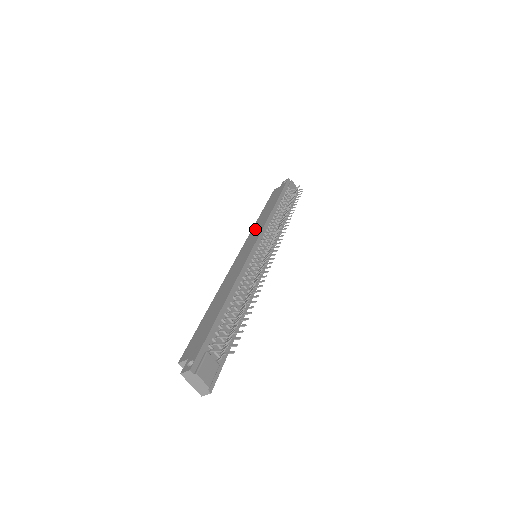
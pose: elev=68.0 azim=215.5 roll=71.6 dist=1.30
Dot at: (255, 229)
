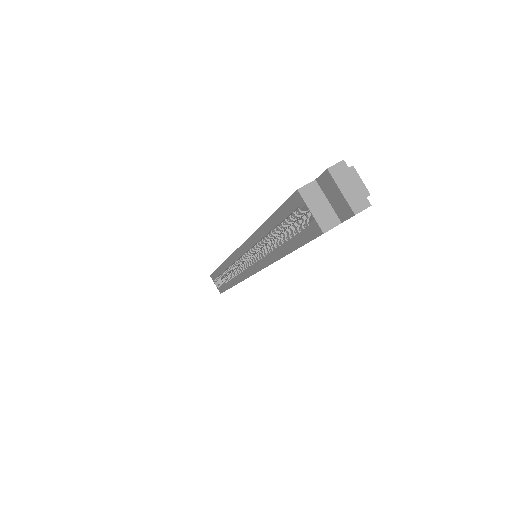
Dot at: occluded
